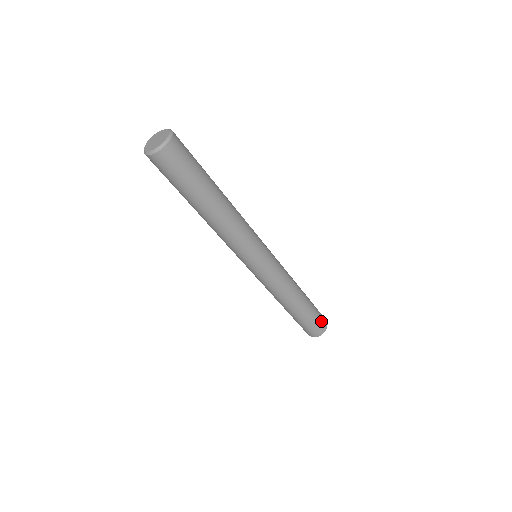
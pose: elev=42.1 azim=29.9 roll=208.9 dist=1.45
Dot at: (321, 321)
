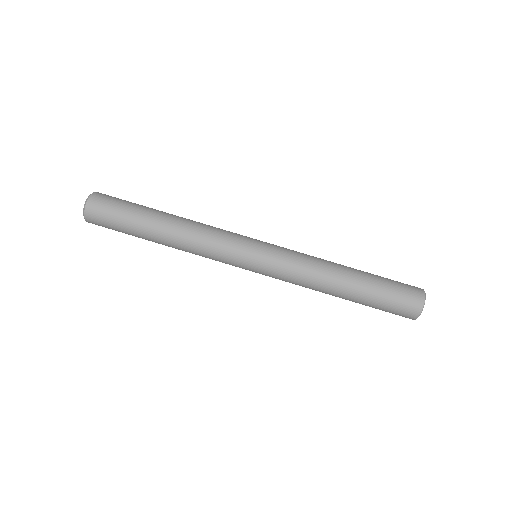
Dot at: (406, 292)
